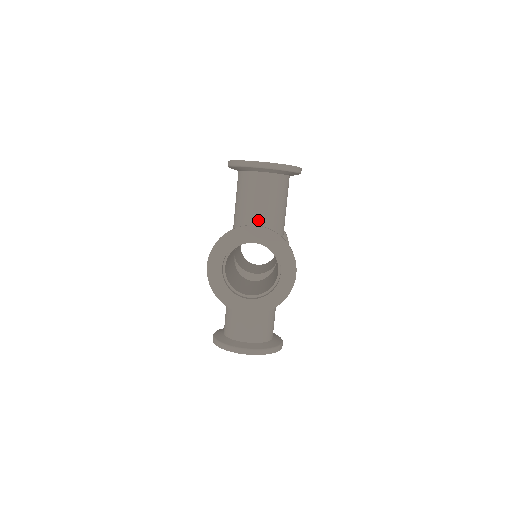
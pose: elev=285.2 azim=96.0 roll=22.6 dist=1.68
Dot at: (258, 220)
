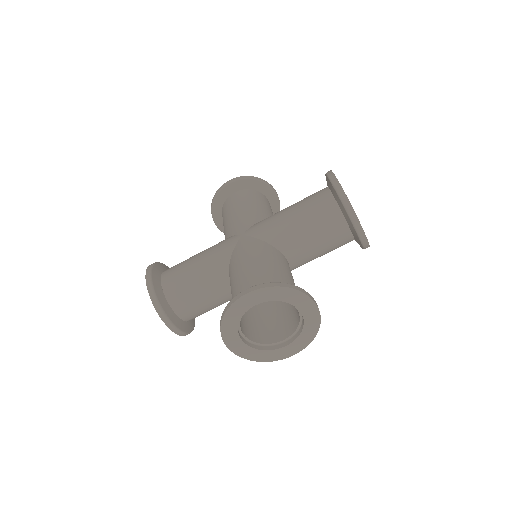
Dot at: occluded
